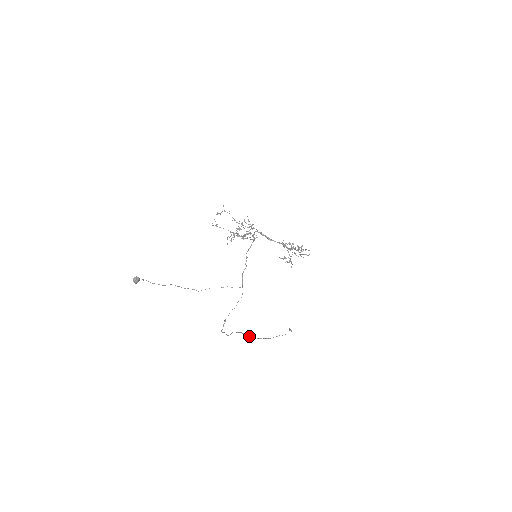
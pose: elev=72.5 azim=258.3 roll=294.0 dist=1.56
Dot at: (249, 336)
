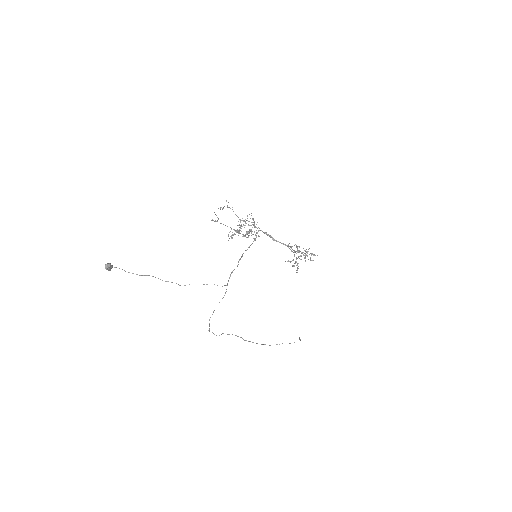
Dot at: (245, 340)
